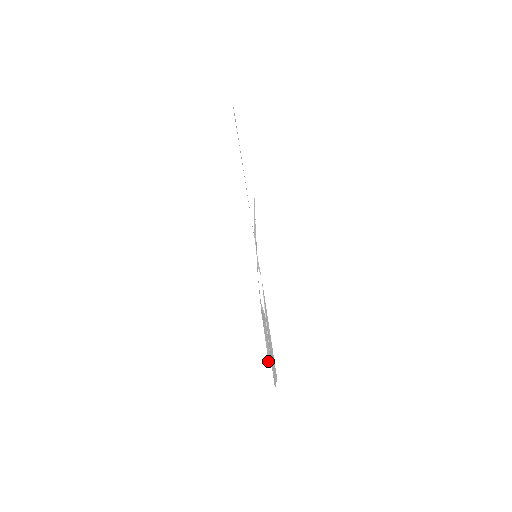
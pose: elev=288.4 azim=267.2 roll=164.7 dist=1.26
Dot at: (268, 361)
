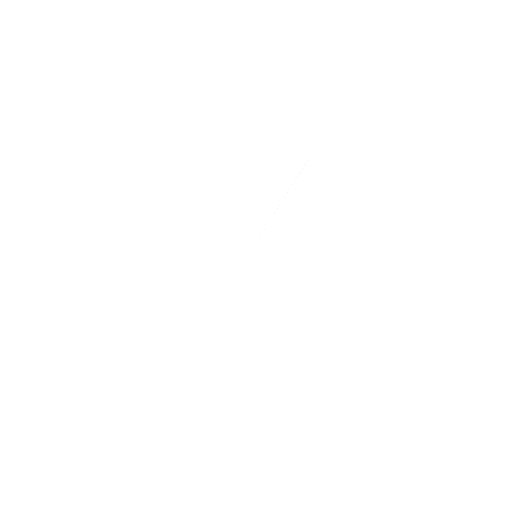
Dot at: occluded
